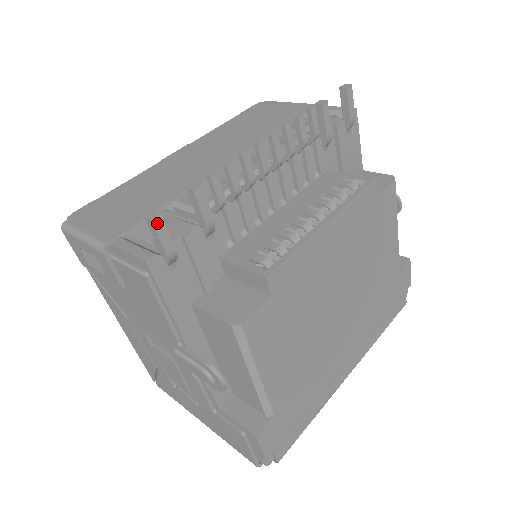
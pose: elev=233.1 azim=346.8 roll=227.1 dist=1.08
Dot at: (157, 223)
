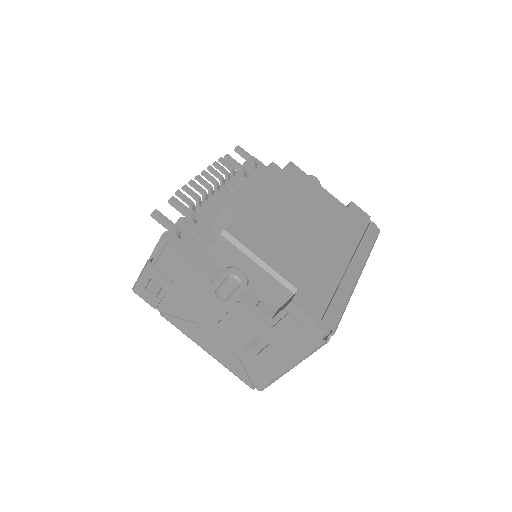
Dot at: (157, 213)
